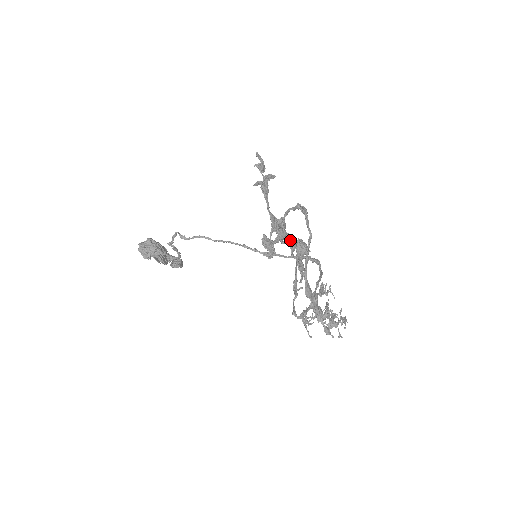
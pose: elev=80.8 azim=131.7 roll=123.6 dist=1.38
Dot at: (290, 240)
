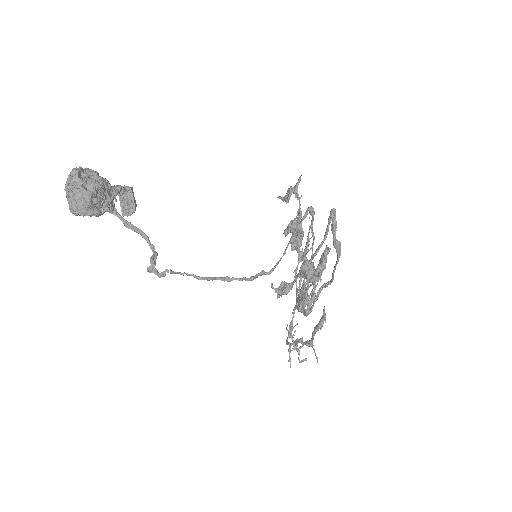
Dot at: (301, 242)
